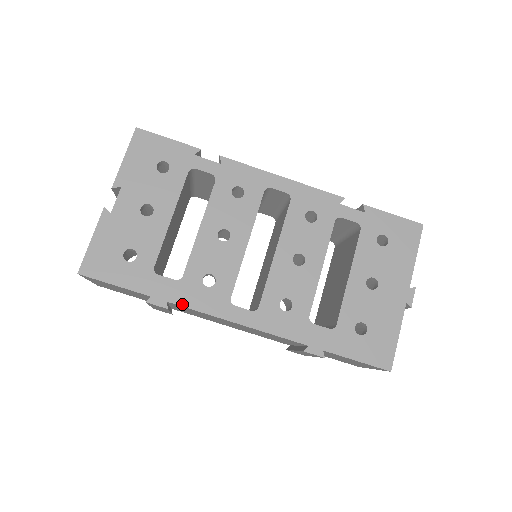
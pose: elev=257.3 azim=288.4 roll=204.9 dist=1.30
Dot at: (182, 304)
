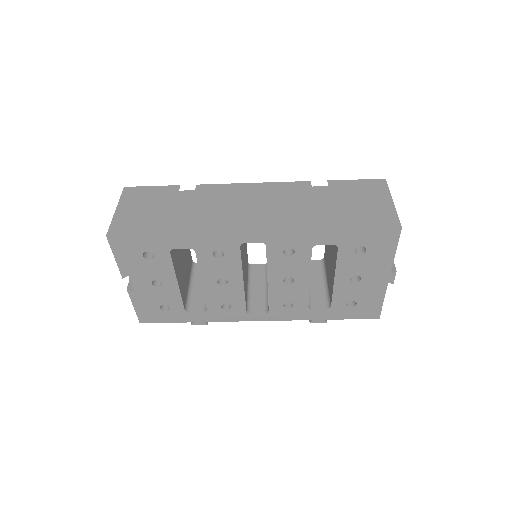
Dot at: (215, 321)
